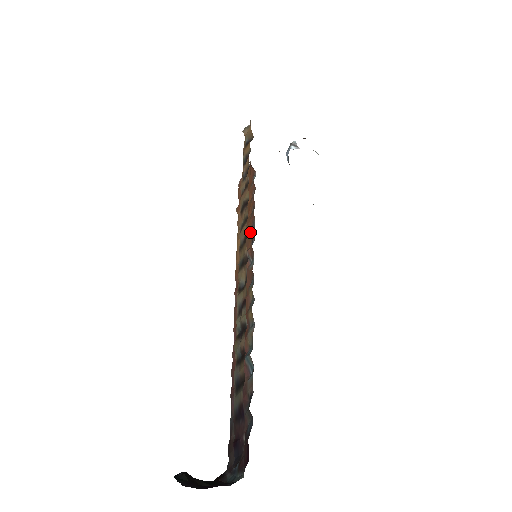
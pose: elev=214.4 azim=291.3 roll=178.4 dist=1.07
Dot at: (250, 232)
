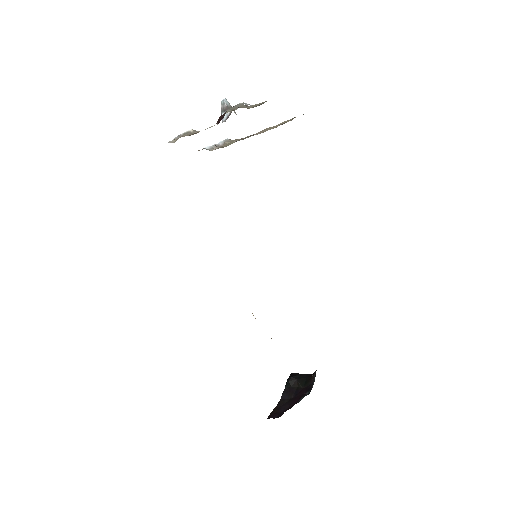
Dot at: occluded
